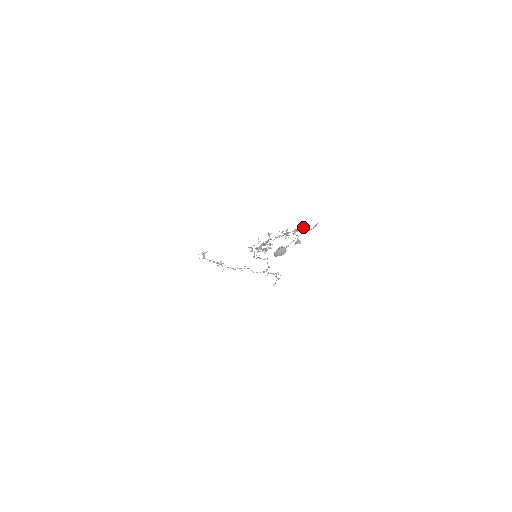
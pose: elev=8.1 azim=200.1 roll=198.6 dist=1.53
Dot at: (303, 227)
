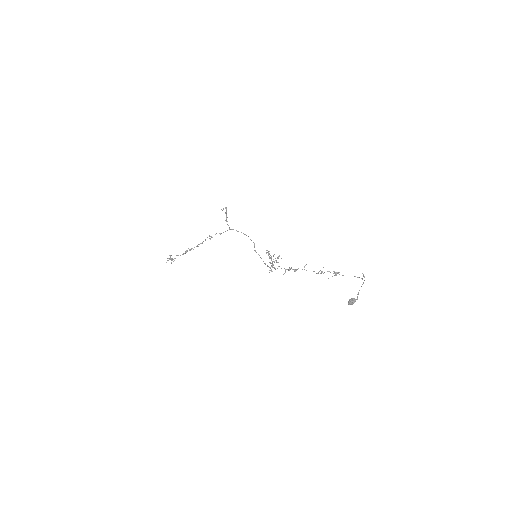
Dot at: occluded
